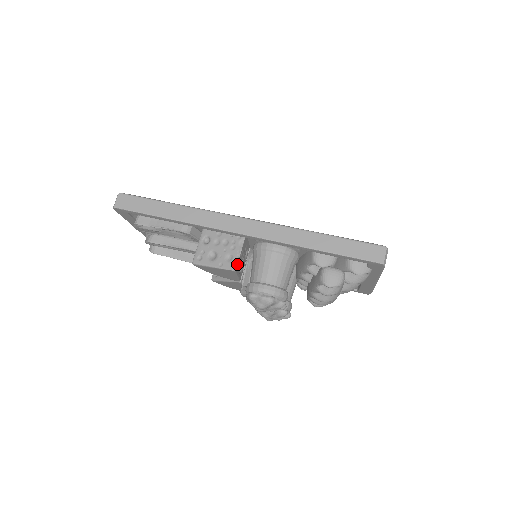
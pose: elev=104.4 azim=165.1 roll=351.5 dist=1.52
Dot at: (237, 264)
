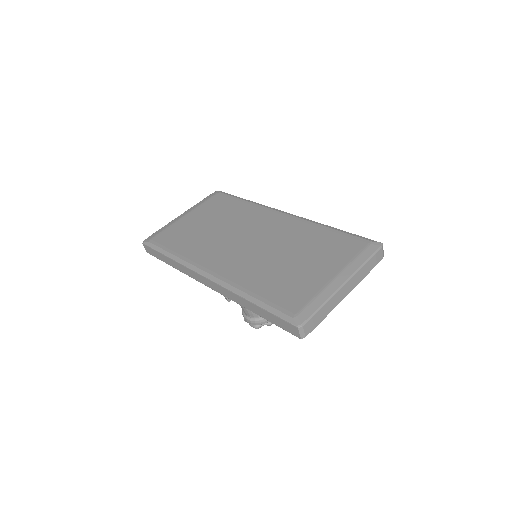
Dot at: (227, 298)
